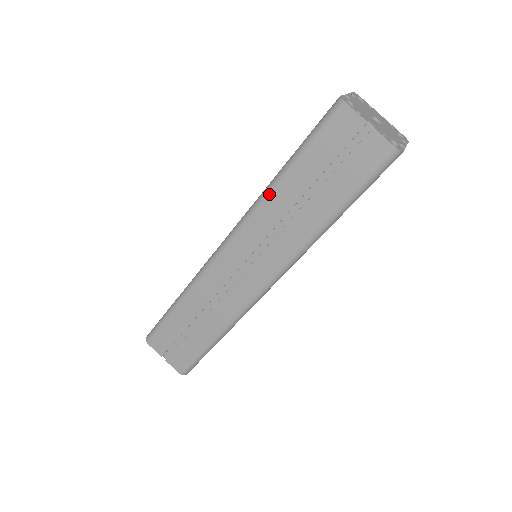
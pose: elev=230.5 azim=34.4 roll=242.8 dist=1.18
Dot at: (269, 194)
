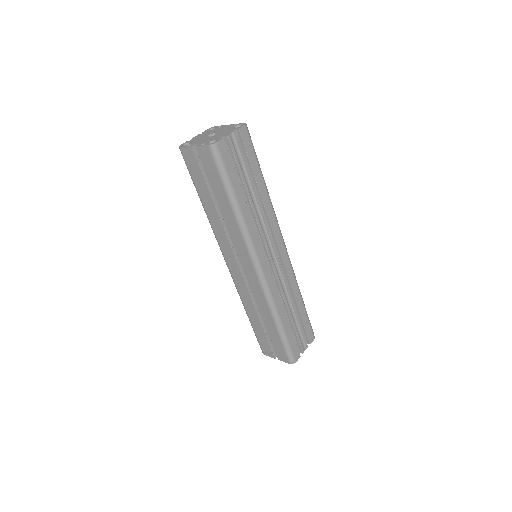
Dot at: (209, 219)
